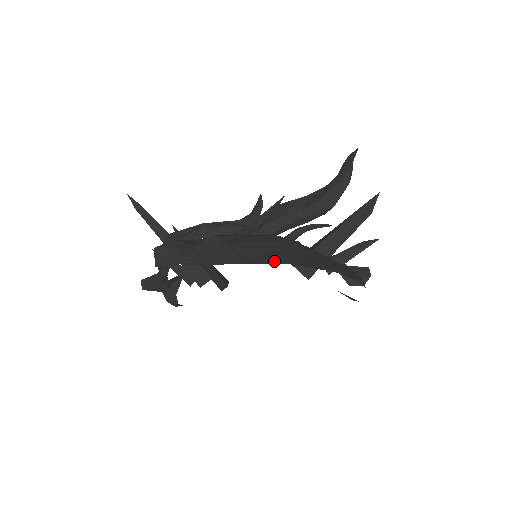
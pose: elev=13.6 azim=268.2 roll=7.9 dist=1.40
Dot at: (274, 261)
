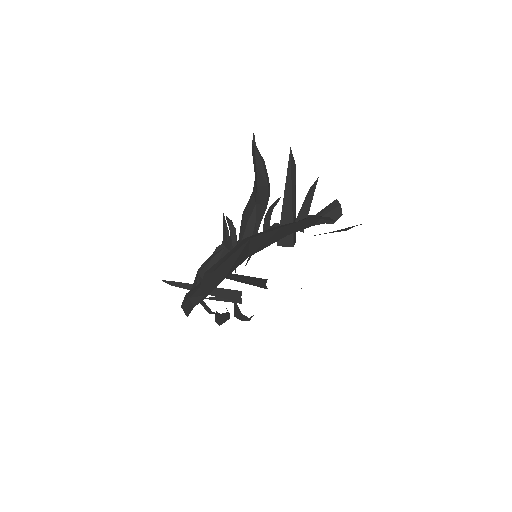
Dot at: (239, 264)
